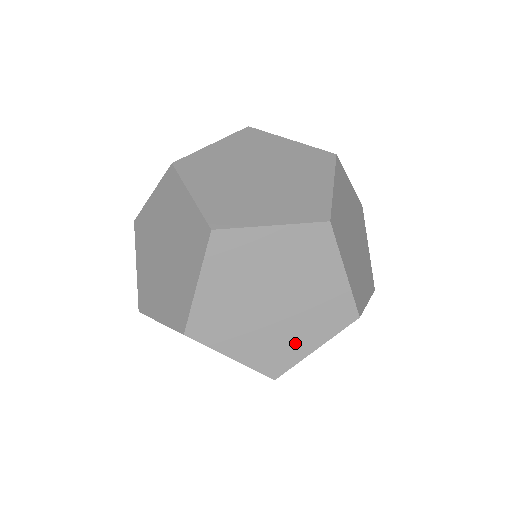
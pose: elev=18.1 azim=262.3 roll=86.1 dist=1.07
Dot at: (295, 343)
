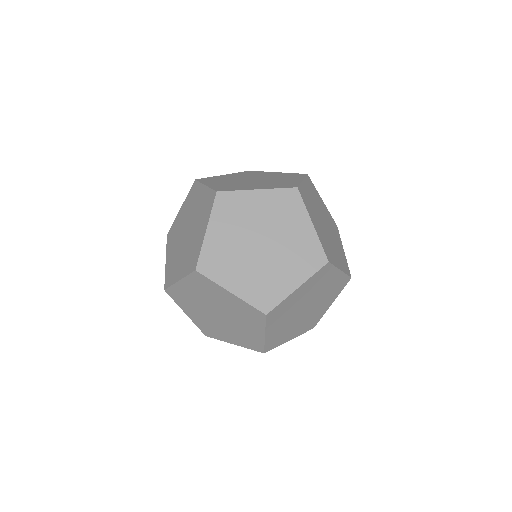
Dot at: (280, 282)
